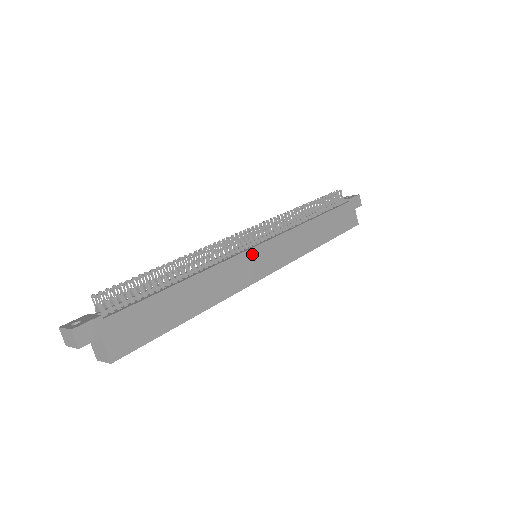
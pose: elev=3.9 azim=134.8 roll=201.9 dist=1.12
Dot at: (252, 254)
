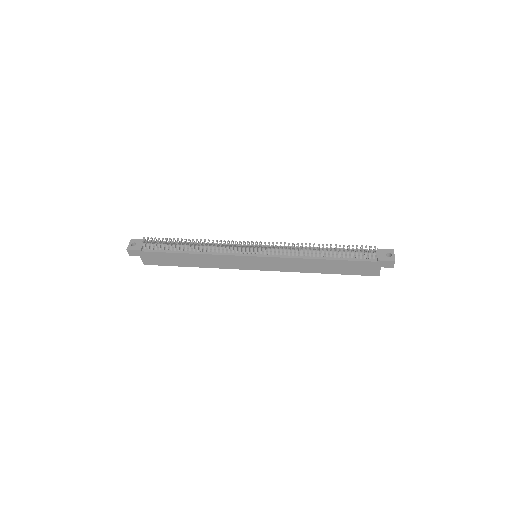
Dot at: (245, 258)
